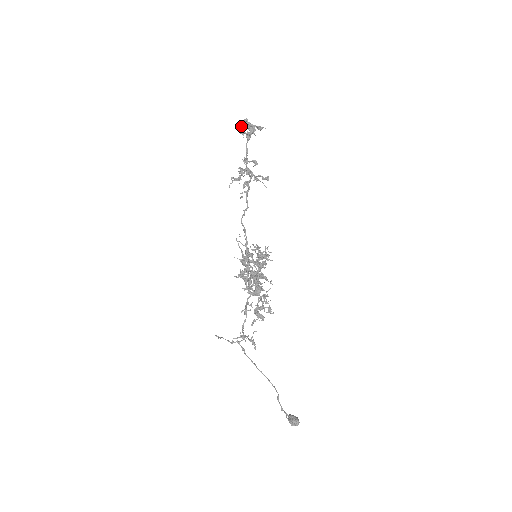
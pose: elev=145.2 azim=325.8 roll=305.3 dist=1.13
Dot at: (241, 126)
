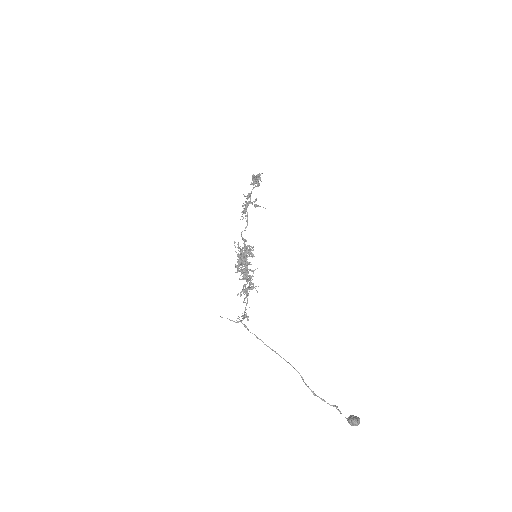
Dot at: occluded
